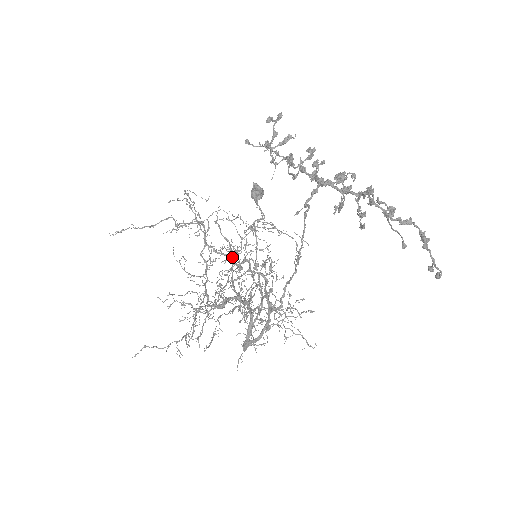
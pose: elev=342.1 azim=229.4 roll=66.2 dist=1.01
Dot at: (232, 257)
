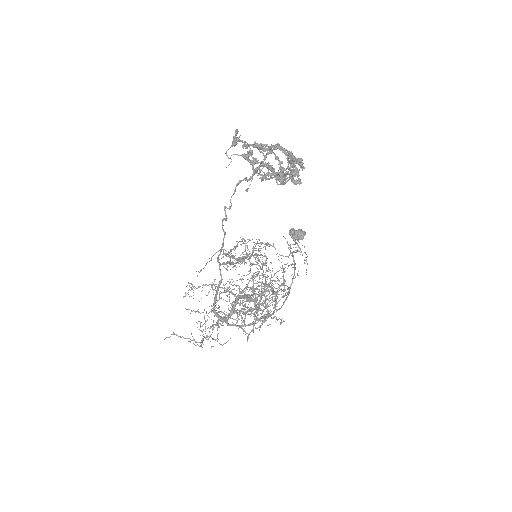
Dot at: (258, 274)
